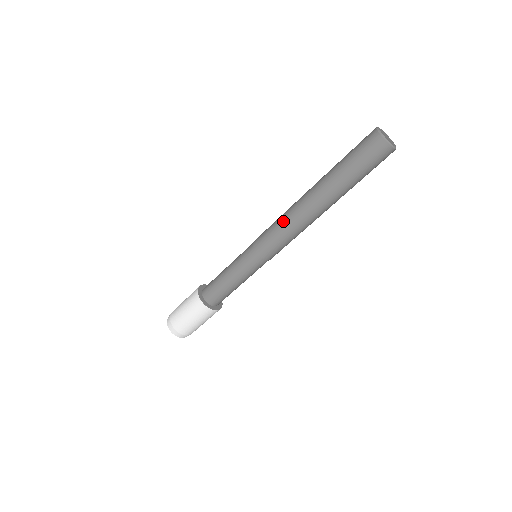
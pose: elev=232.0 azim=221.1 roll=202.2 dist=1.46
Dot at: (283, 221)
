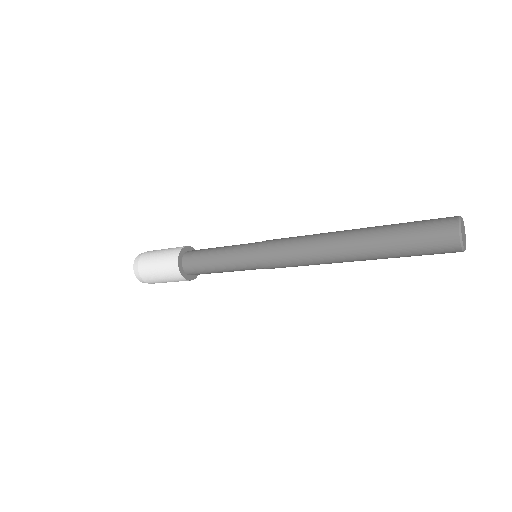
Dot at: (306, 261)
